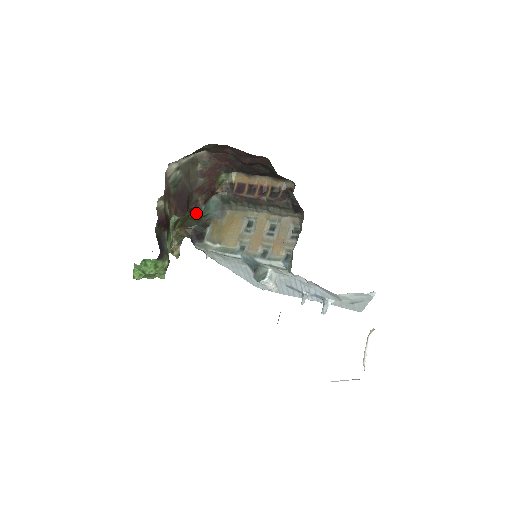
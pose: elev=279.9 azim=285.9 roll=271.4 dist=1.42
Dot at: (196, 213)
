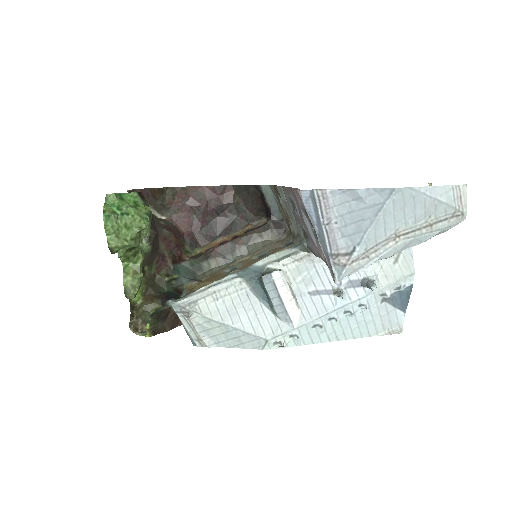
Dot at: (164, 272)
